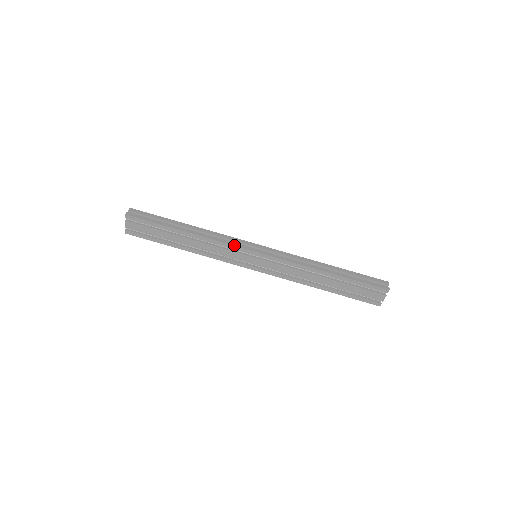
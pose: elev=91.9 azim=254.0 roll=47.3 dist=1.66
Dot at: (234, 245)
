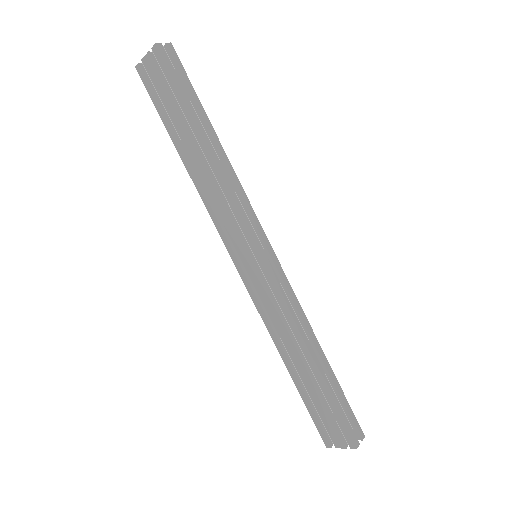
Dot at: (244, 220)
